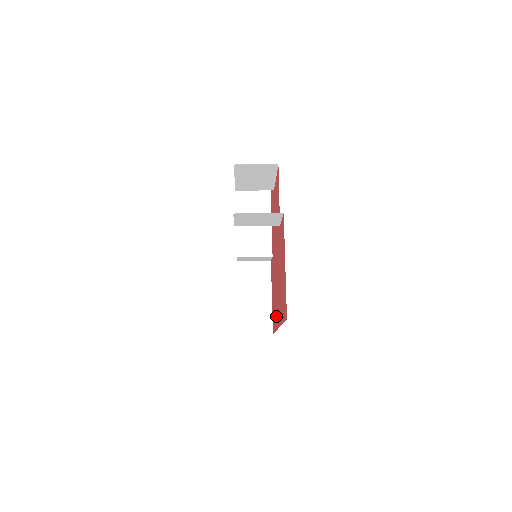
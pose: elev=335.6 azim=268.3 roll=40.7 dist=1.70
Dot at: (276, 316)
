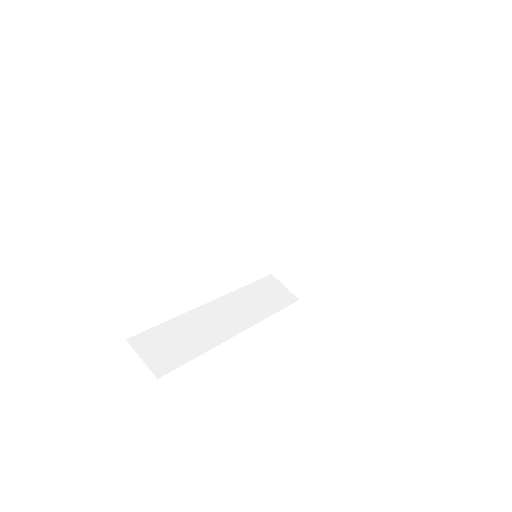
Dot at: occluded
